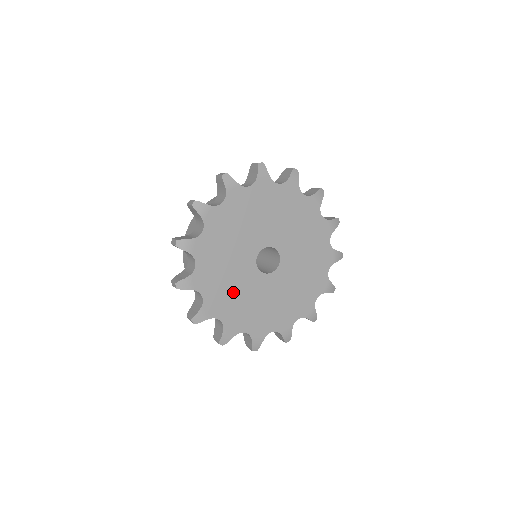
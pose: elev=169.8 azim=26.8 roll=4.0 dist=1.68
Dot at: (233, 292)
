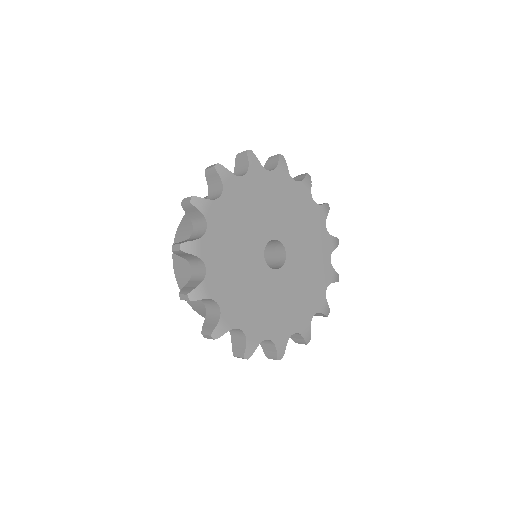
Dot at: (237, 230)
